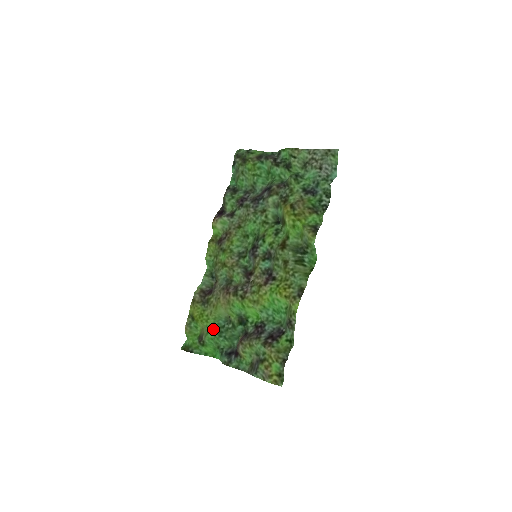
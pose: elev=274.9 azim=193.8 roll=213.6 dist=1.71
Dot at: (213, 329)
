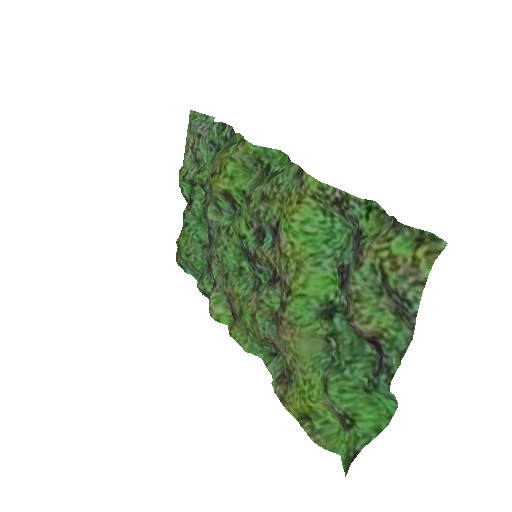
Dot at: (323, 378)
